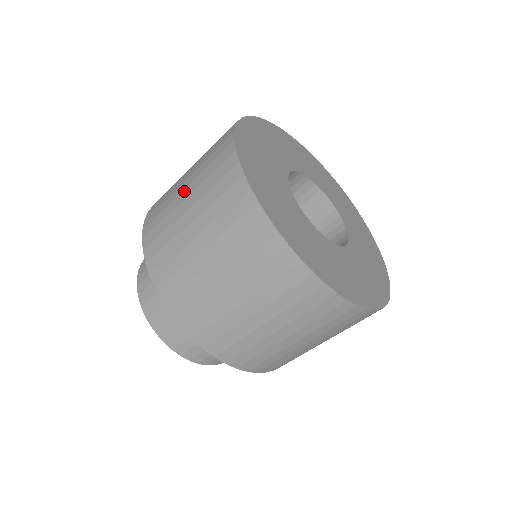
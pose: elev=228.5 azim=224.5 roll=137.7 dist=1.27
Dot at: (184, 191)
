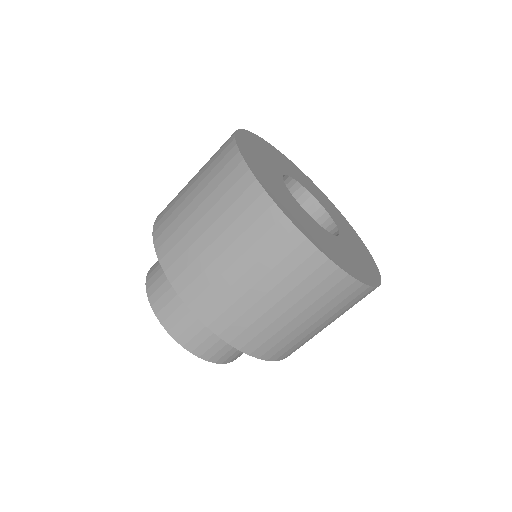
Dot at: (194, 202)
